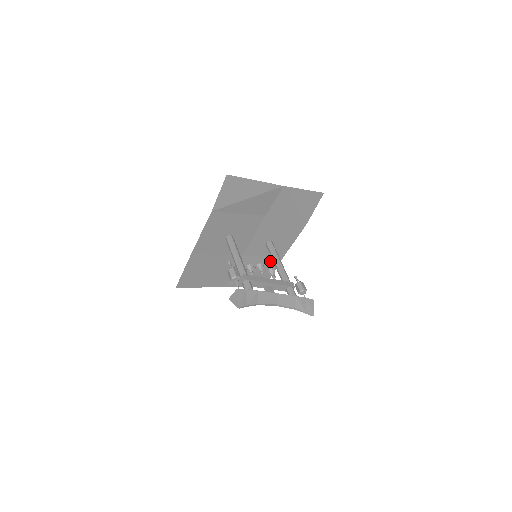
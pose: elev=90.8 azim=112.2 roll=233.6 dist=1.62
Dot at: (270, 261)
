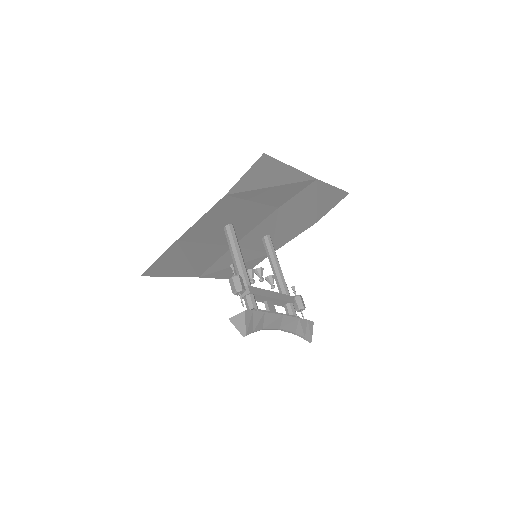
Dot at: (257, 255)
